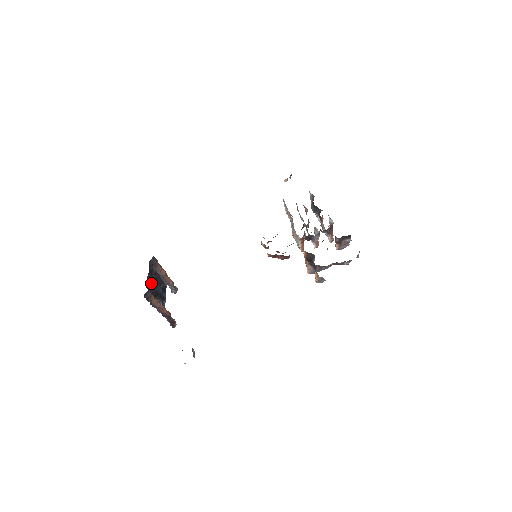
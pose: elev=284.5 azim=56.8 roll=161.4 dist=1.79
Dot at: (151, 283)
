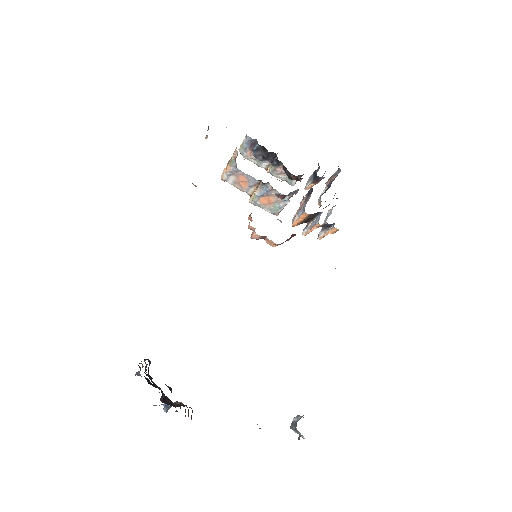
Dot at: occluded
